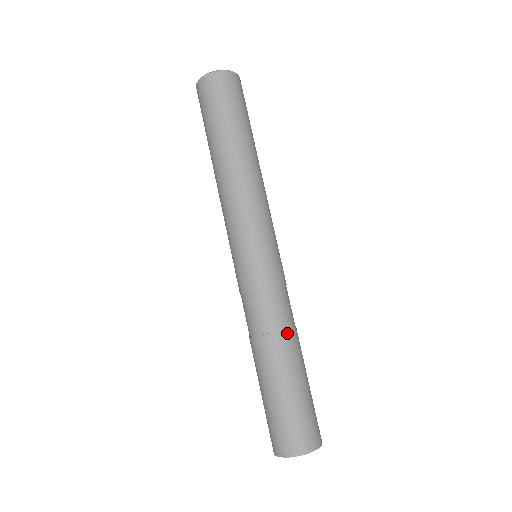
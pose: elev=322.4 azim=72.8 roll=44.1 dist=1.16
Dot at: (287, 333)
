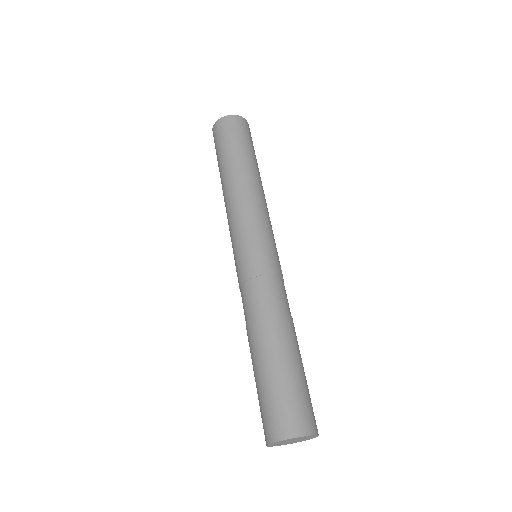
Dot at: (279, 316)
